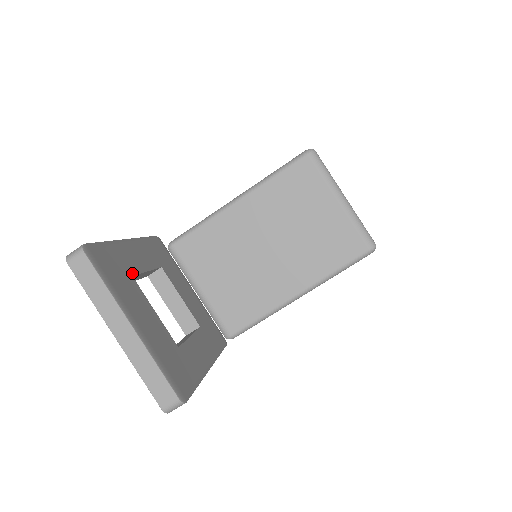
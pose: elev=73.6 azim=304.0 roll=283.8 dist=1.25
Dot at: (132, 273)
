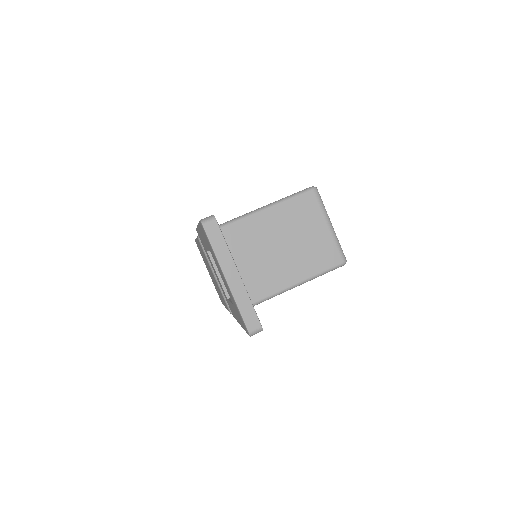
Dot at: occluded
